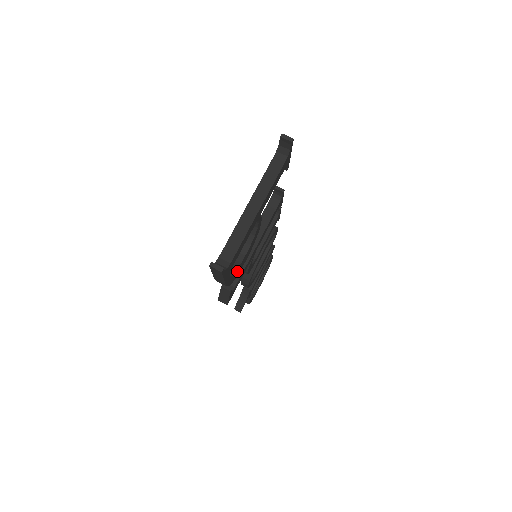
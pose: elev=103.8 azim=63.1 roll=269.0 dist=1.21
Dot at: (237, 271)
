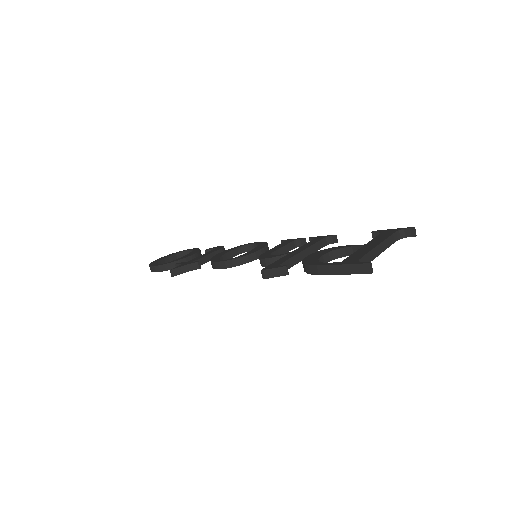
Dot at: occluded
